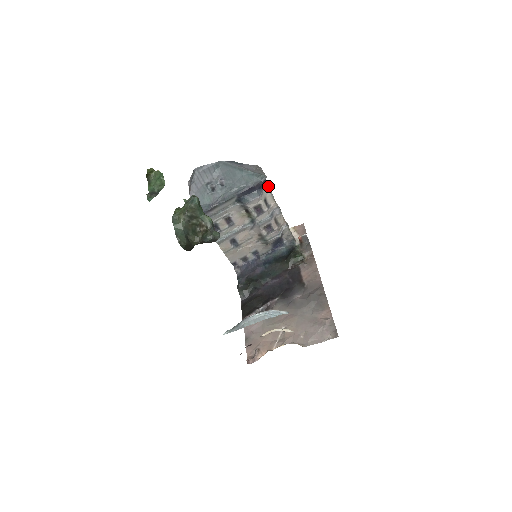
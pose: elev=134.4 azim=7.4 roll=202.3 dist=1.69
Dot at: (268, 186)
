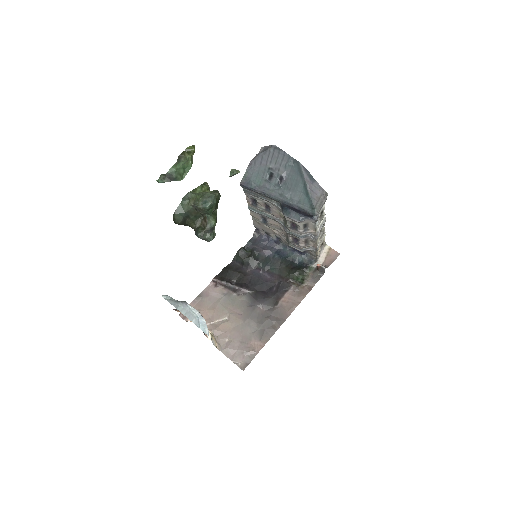
Dot at: (315, 220)
